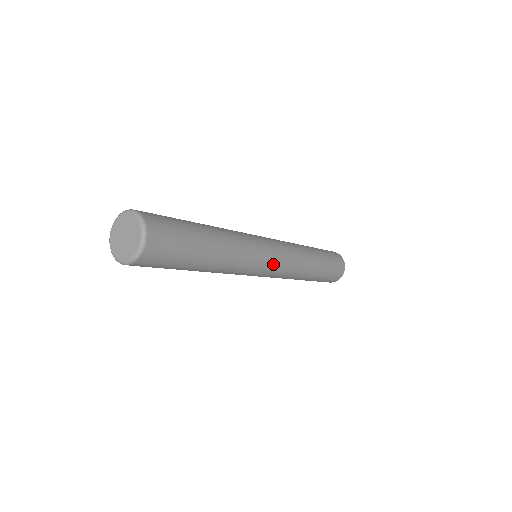
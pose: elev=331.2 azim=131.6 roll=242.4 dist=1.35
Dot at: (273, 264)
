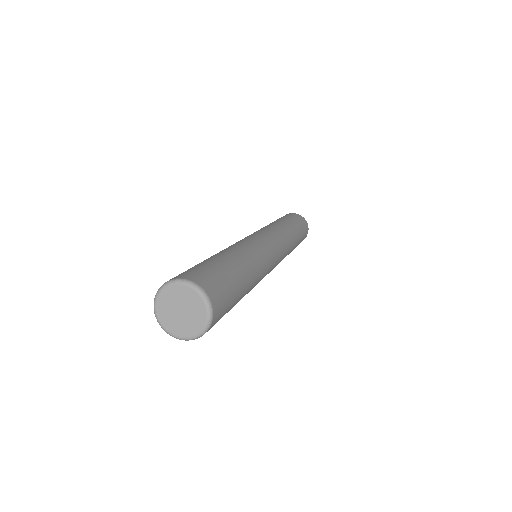
Dot at: (274, 267)
